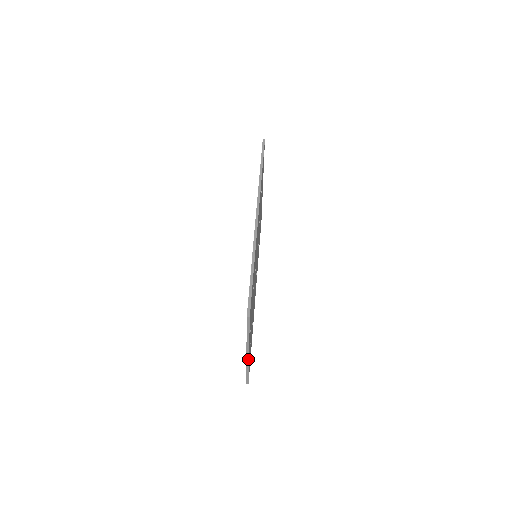
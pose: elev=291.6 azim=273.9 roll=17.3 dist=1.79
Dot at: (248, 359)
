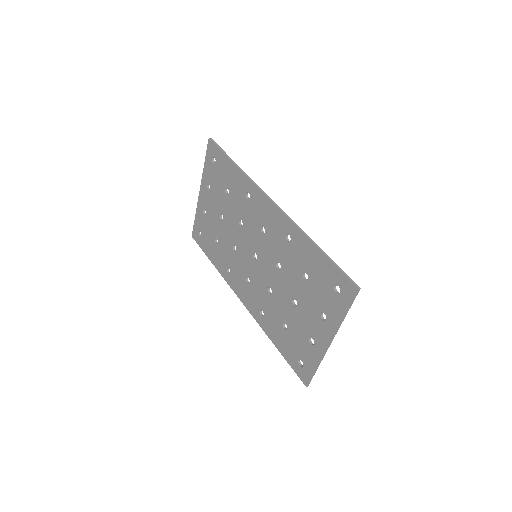
Dot at: occluded
